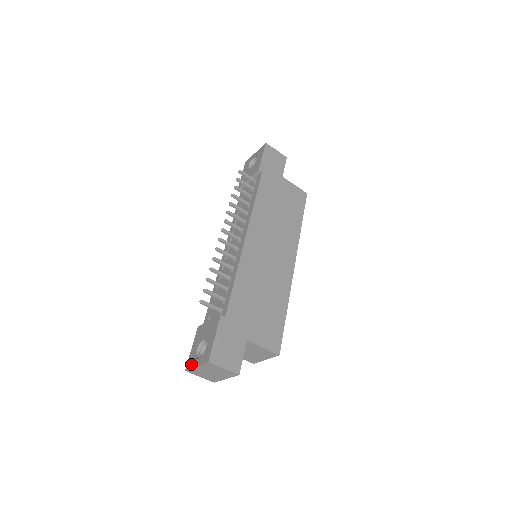
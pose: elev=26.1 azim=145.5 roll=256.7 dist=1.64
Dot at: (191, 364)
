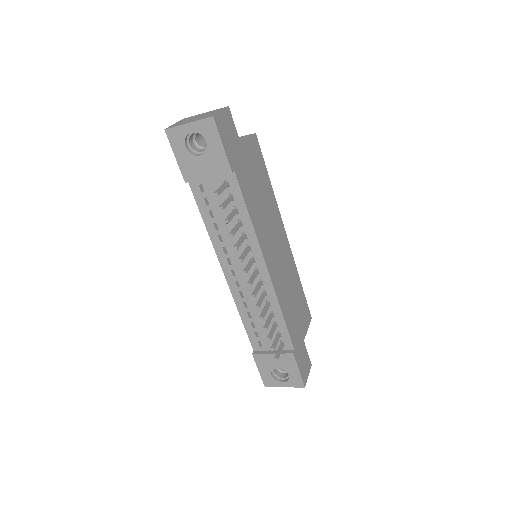
Dot at: (273, 384)
